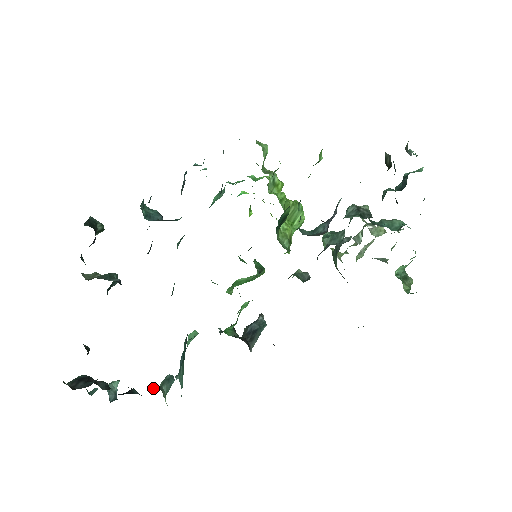
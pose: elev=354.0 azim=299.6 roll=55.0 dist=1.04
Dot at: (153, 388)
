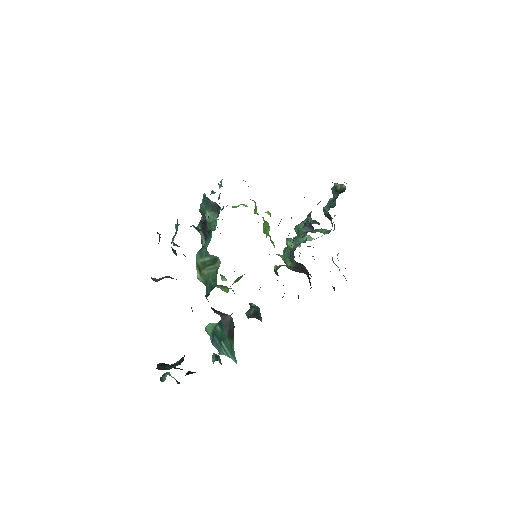
Dot at: occluded
